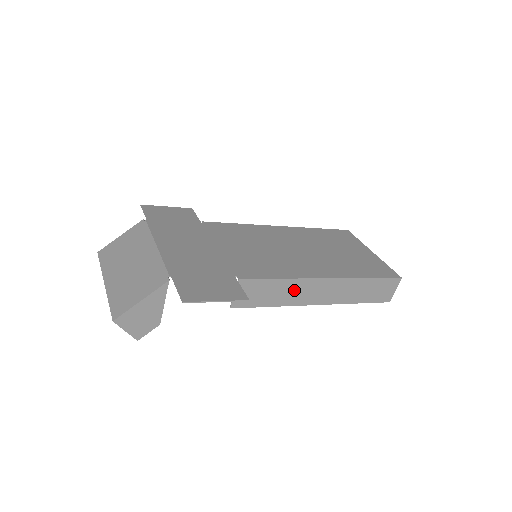
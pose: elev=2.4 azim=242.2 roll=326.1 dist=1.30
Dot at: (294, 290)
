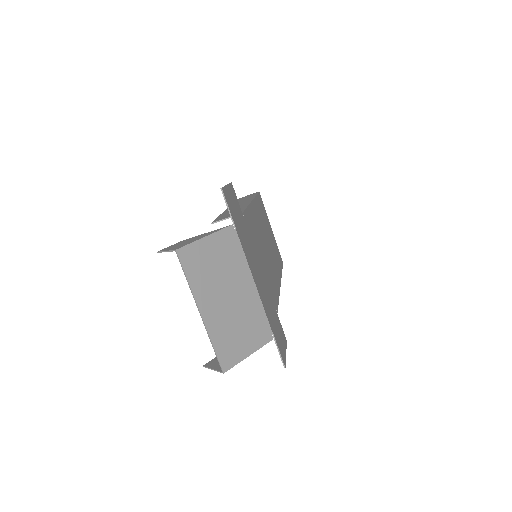
Dot at: occluded
